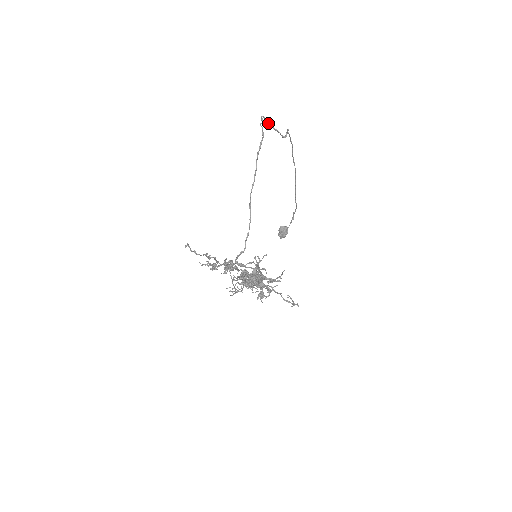
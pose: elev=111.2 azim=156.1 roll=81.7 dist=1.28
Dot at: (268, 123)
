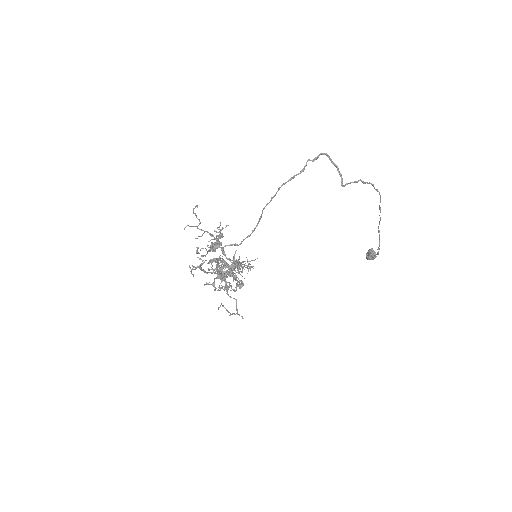
Dot at: (334, 163)
